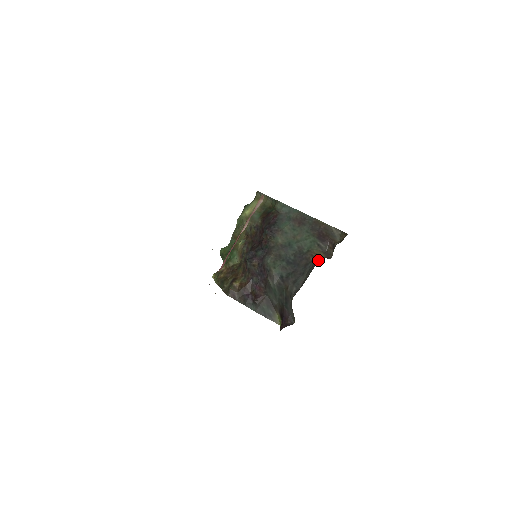
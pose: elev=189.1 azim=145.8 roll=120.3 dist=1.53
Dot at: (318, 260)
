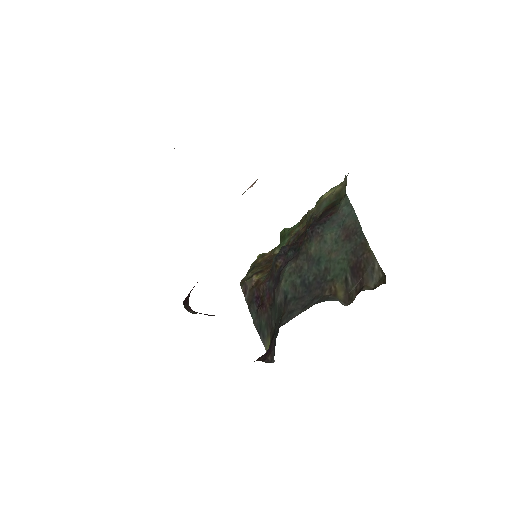
Dot at: (326, 299)
